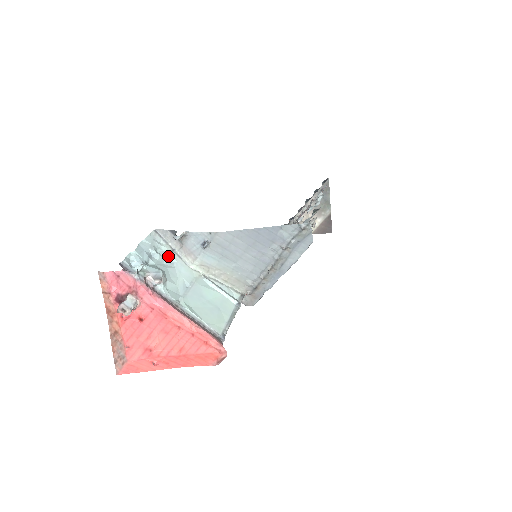
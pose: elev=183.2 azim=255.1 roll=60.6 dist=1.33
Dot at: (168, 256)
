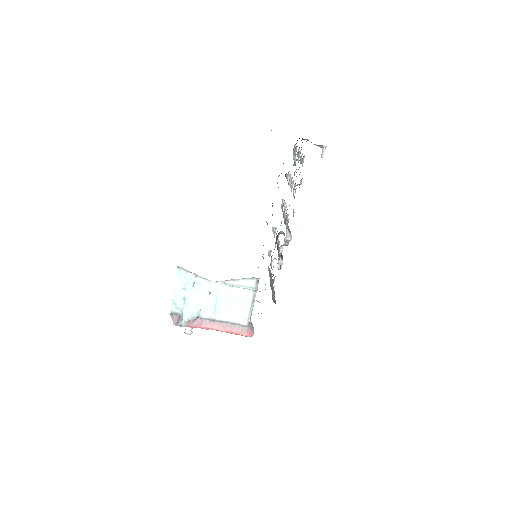
Dot at: (195, 283)
